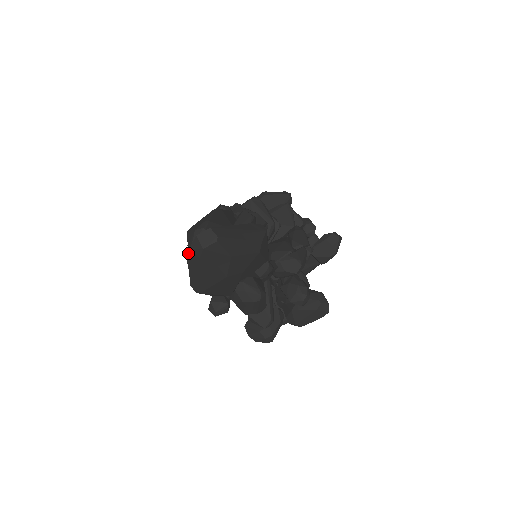
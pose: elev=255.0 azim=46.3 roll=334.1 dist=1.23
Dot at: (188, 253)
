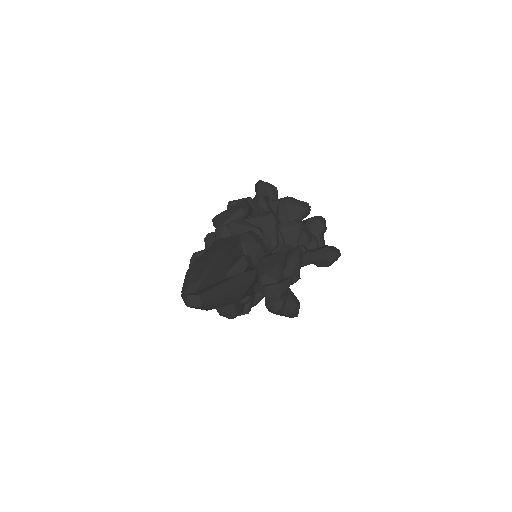
Dot at: (193, 258)
